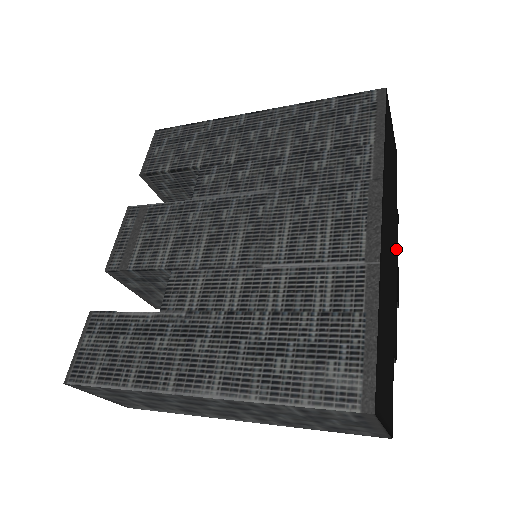
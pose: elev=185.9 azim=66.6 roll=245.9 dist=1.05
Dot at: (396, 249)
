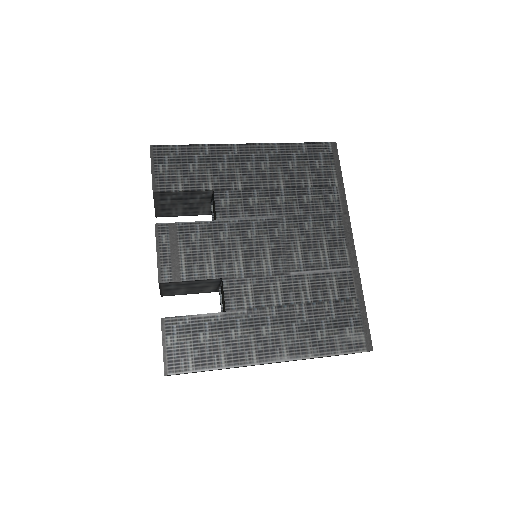
Dot at: occluded
